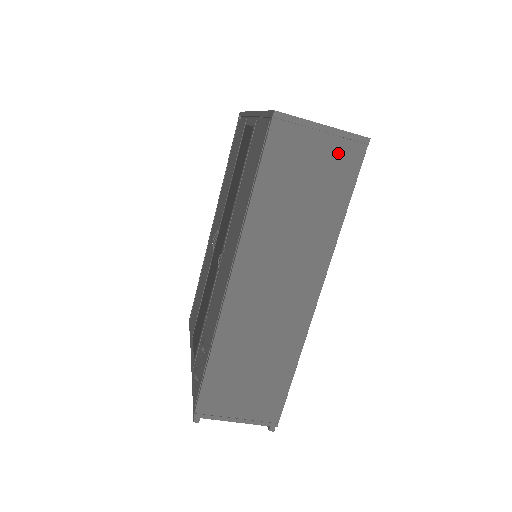
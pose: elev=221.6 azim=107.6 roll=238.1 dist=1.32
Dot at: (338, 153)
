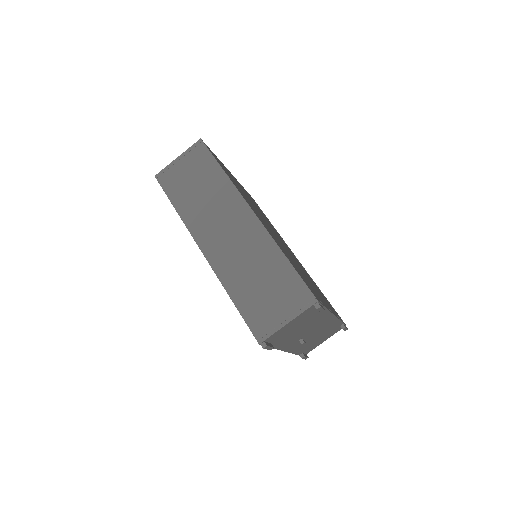
Dot at: (194, 158)
